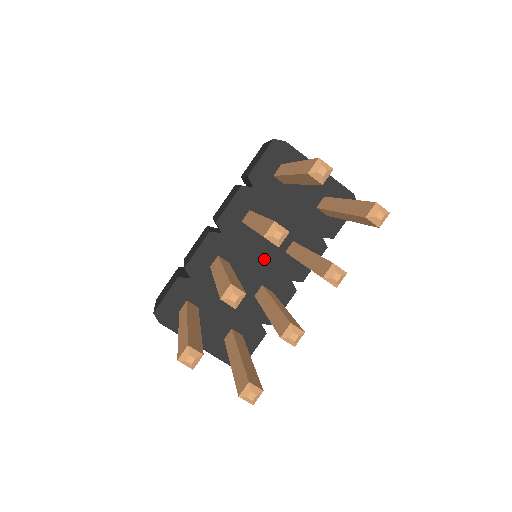
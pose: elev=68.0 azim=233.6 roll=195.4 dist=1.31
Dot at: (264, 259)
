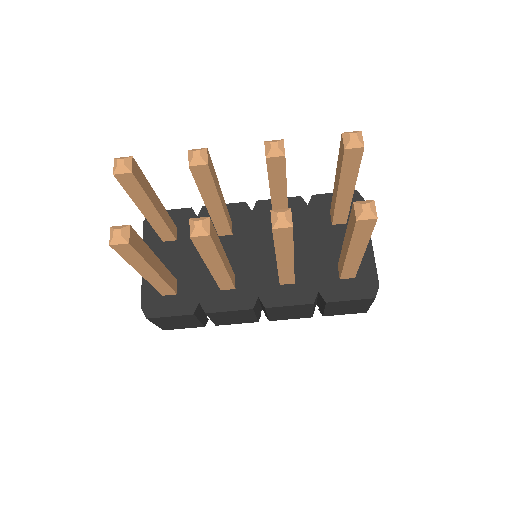
Dot at: (258, 259)
